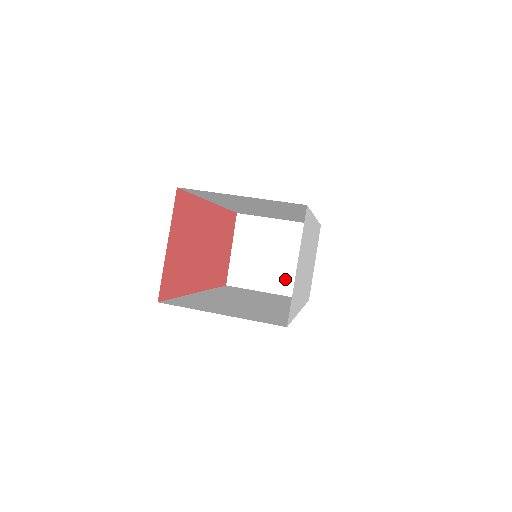
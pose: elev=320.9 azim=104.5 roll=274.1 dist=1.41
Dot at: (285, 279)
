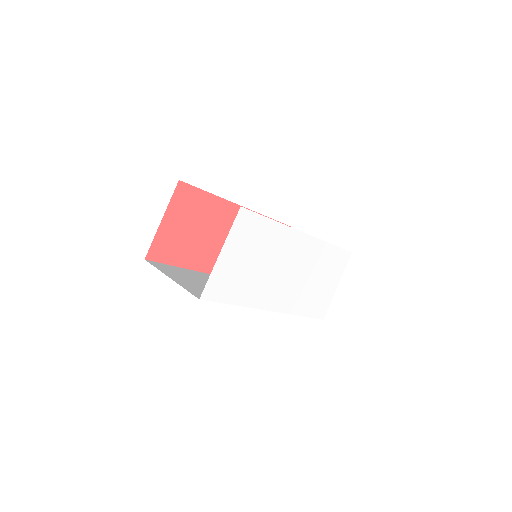
Dot at: occluded
